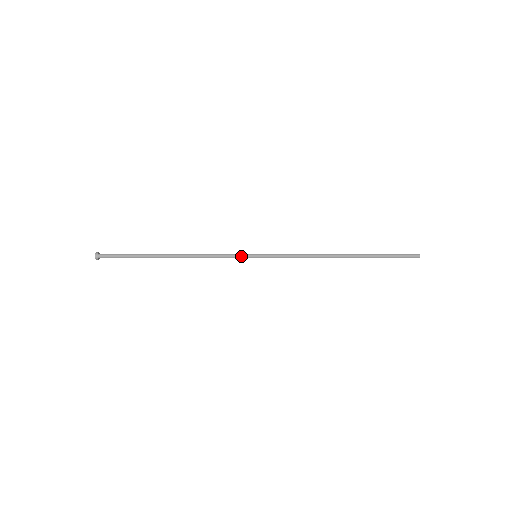
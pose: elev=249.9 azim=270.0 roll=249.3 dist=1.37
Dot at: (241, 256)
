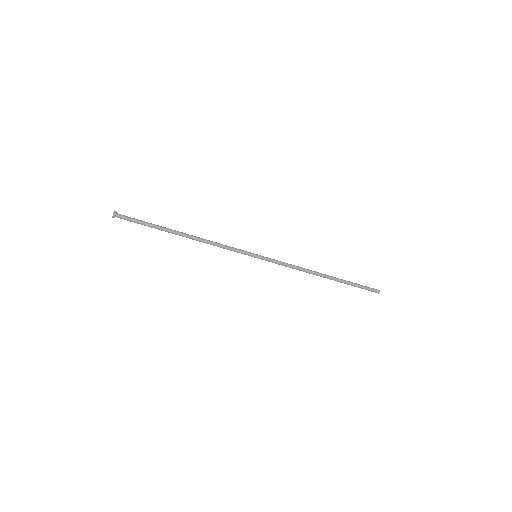
Dot at: (244, 253)
